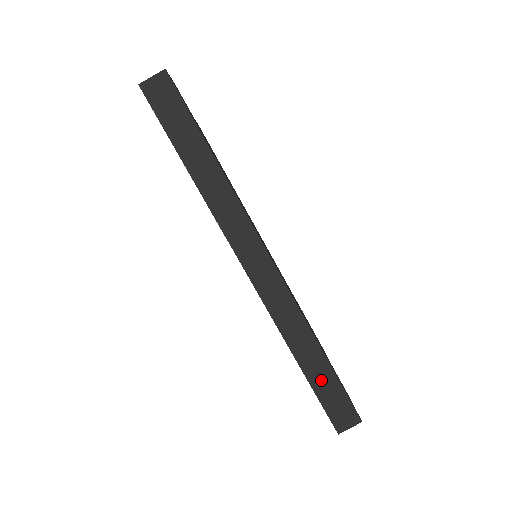
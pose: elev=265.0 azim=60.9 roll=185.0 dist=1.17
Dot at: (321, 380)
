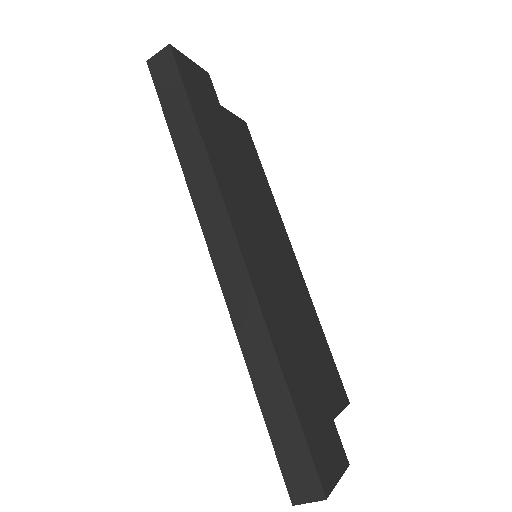
Dot at: (278, 418)
